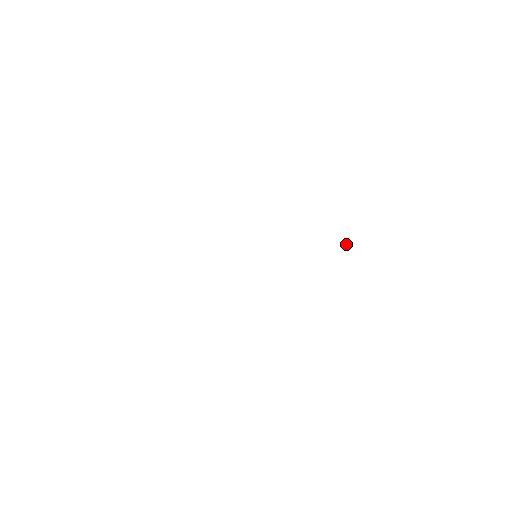
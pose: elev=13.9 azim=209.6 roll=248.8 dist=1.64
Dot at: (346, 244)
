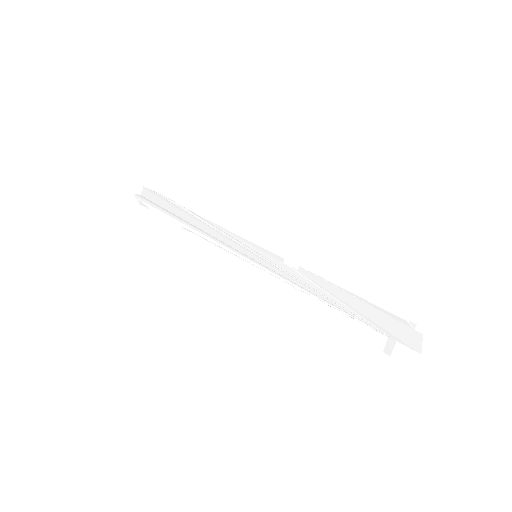
Dot at: (372, 317)
